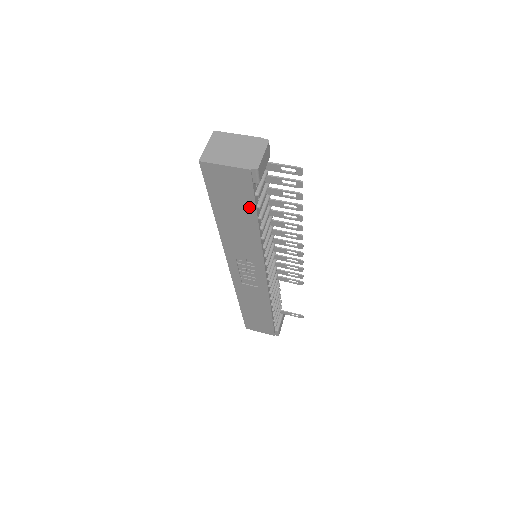
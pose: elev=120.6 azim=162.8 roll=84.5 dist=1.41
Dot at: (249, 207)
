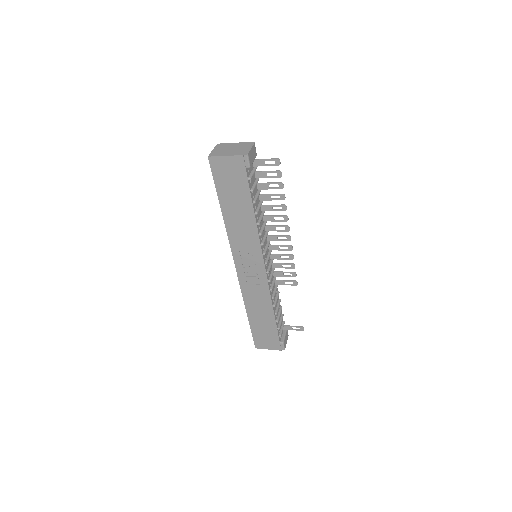
Dot at: (245, 192)
